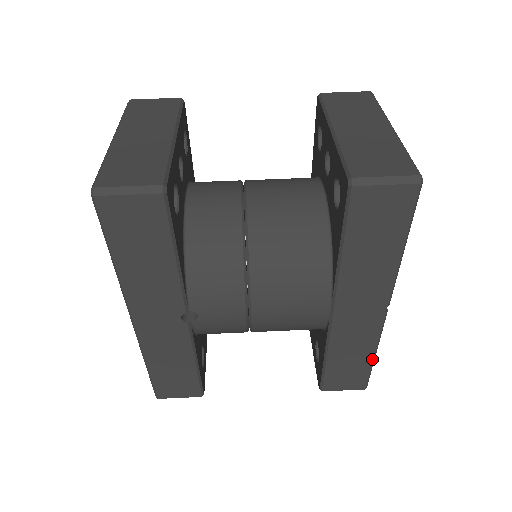
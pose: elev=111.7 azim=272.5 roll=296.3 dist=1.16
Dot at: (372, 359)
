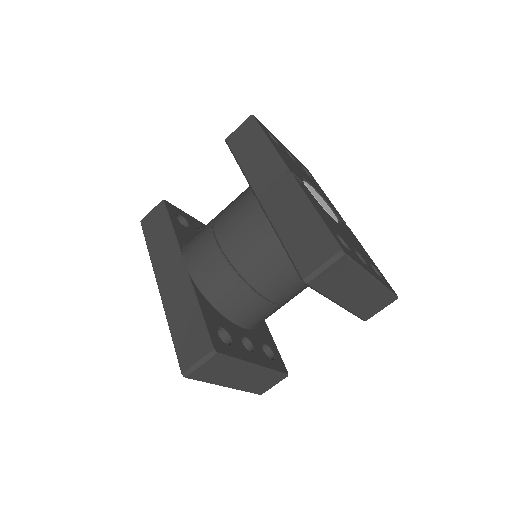
Dot at: occluded
